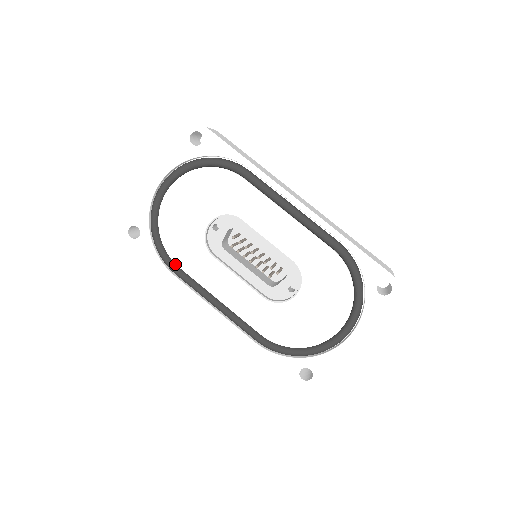
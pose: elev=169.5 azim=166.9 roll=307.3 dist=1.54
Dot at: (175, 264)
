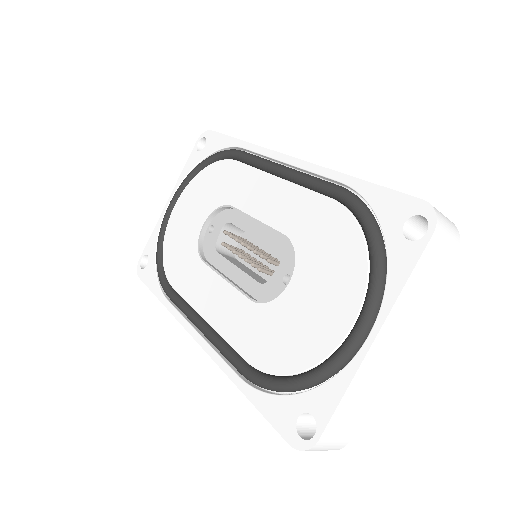
Dot at: (170, 285)
